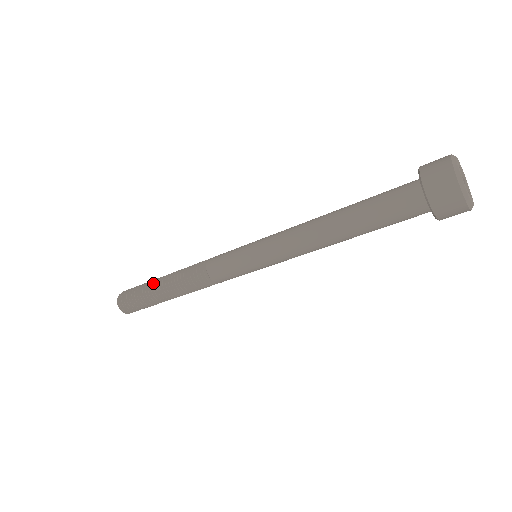
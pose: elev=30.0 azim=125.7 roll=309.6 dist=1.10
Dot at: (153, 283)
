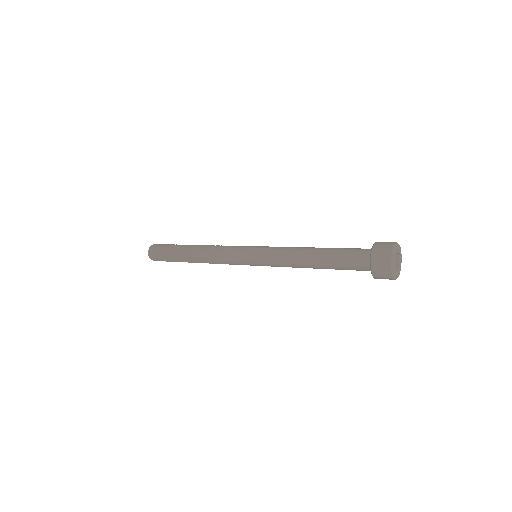
Dot at: (178, 259)
